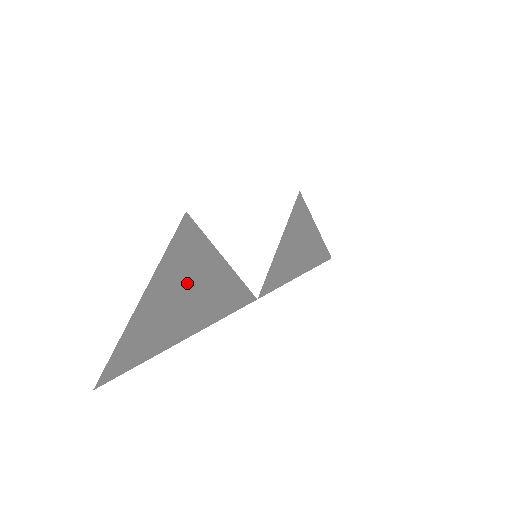
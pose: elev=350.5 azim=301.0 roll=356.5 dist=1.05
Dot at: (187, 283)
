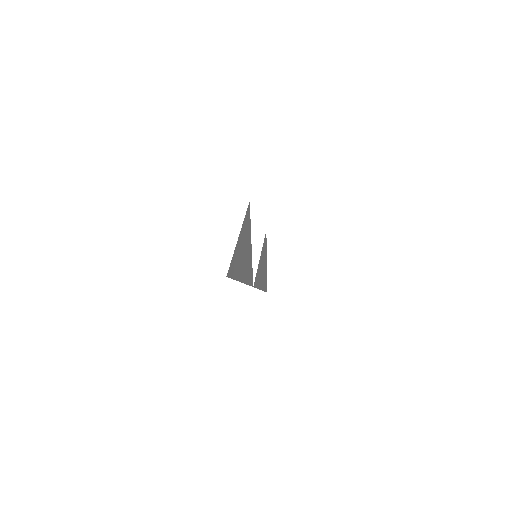
Dot at: (245, 246)
